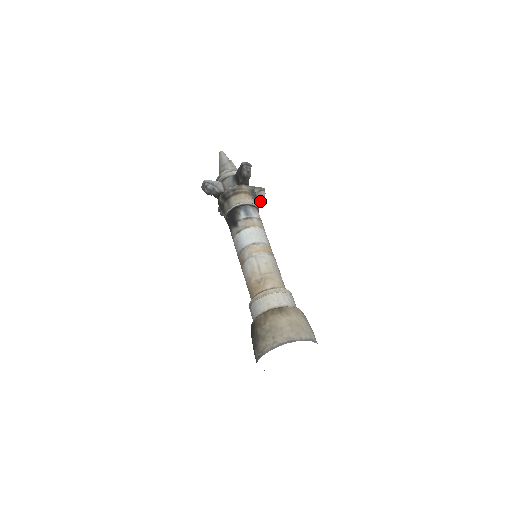
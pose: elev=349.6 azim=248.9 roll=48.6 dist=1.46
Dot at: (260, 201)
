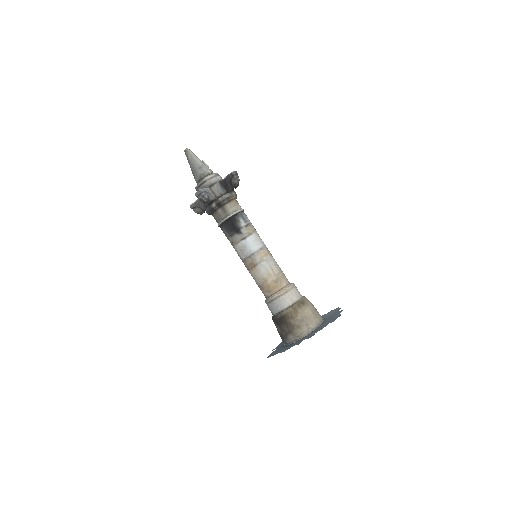
Dot at: occluded
